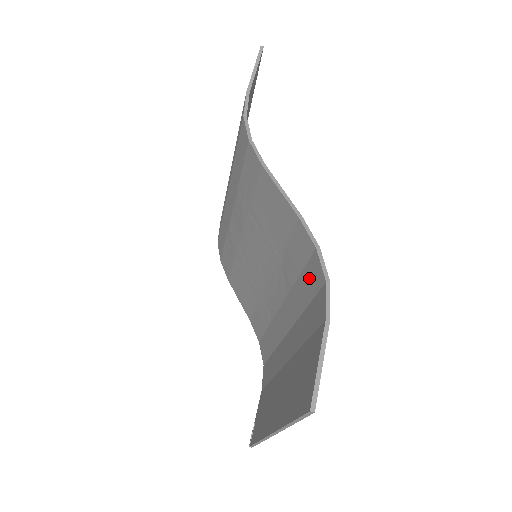
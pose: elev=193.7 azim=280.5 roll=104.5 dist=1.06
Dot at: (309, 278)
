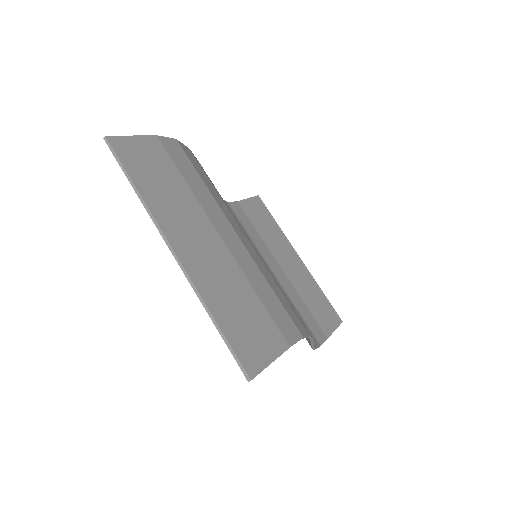
Dot at: occluded
